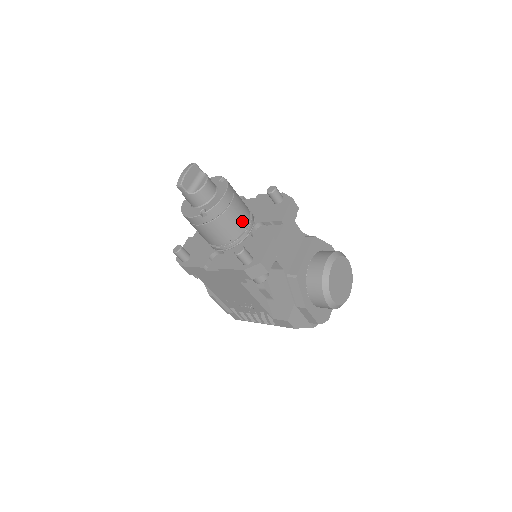
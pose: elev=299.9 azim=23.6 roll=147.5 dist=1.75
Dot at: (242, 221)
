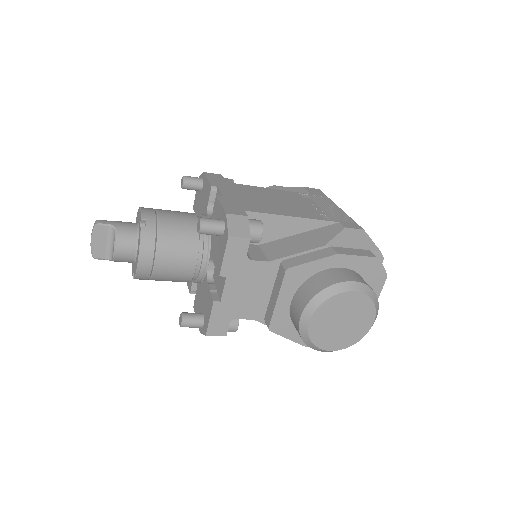
Dot at: (186, 267)
